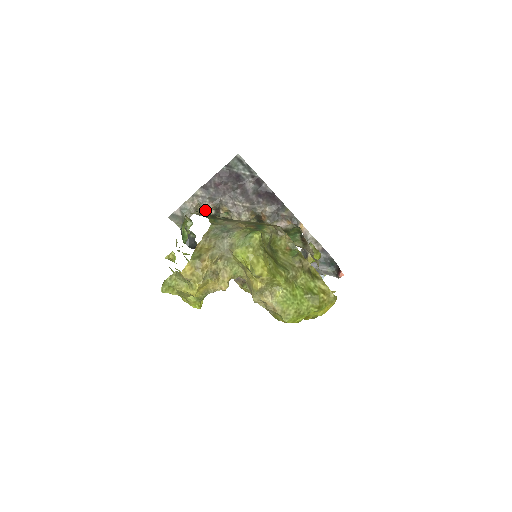
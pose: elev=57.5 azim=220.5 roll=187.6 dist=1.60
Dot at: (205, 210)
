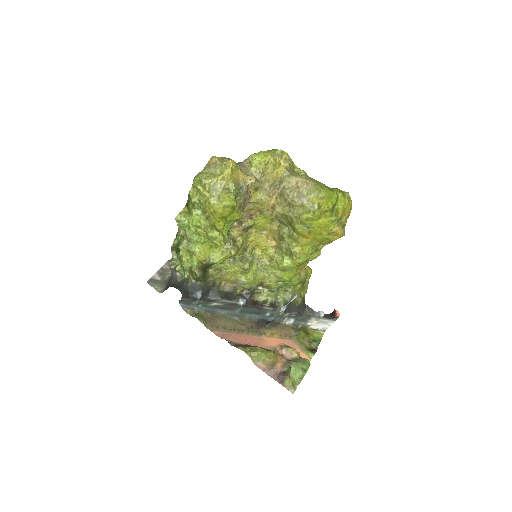
Dot at: occluded
